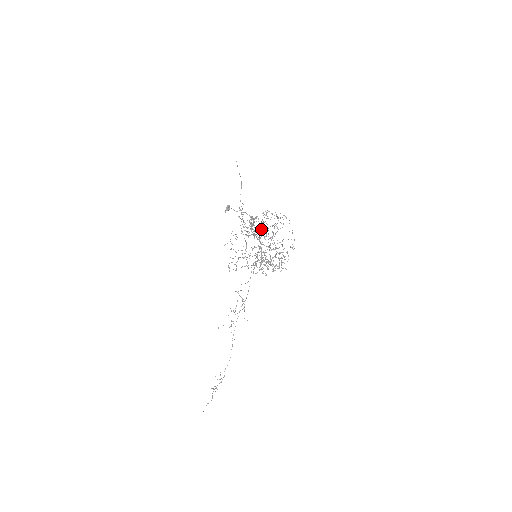
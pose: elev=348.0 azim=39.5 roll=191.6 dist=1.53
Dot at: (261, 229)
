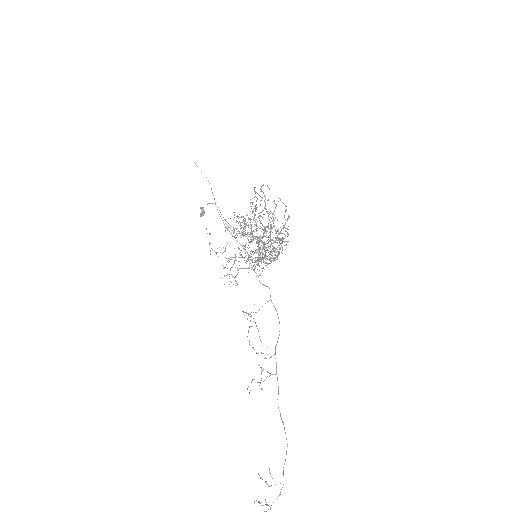
Dot at: (259, 228)
